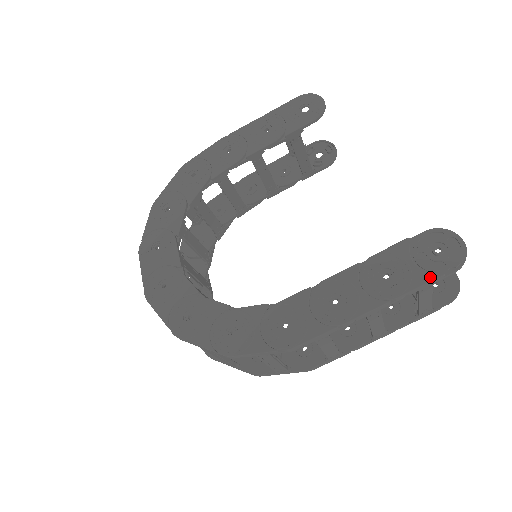
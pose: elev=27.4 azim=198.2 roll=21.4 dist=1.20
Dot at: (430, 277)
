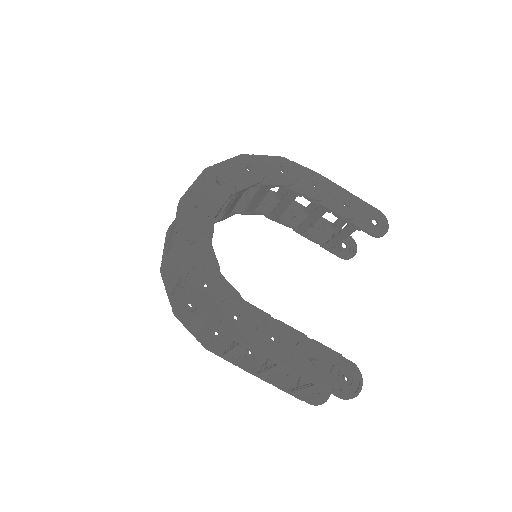
Dot at: (329, 386)
